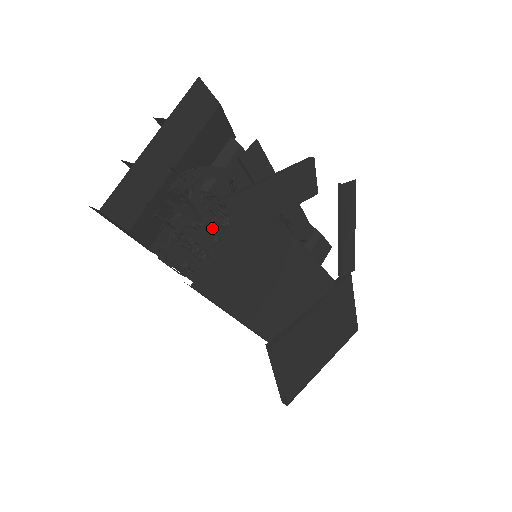
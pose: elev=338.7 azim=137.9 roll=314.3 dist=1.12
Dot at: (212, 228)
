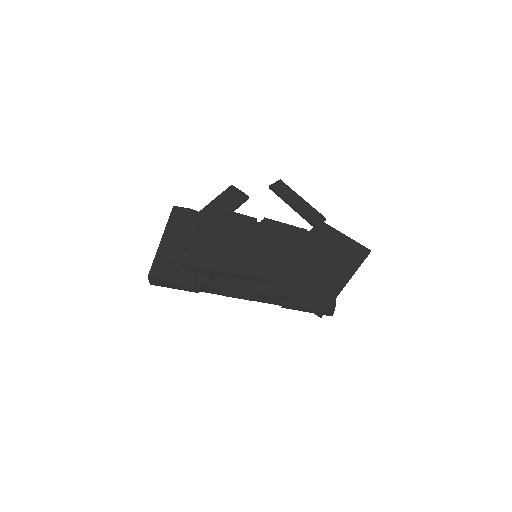
Dot at: occluded
